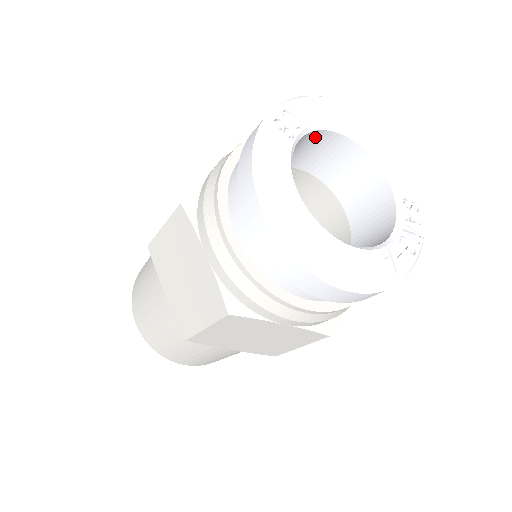
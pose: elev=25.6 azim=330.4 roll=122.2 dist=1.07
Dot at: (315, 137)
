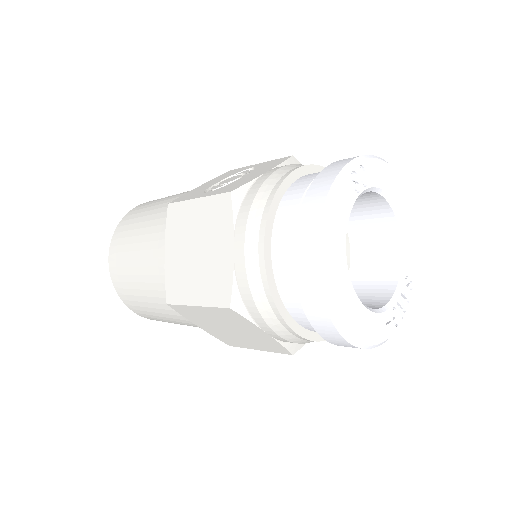
Dot at: (367, 194)
